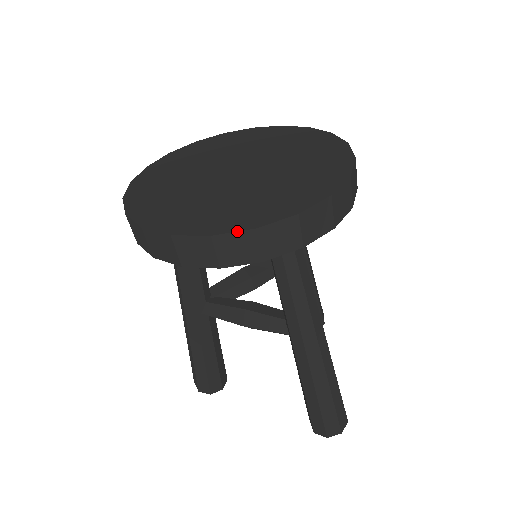
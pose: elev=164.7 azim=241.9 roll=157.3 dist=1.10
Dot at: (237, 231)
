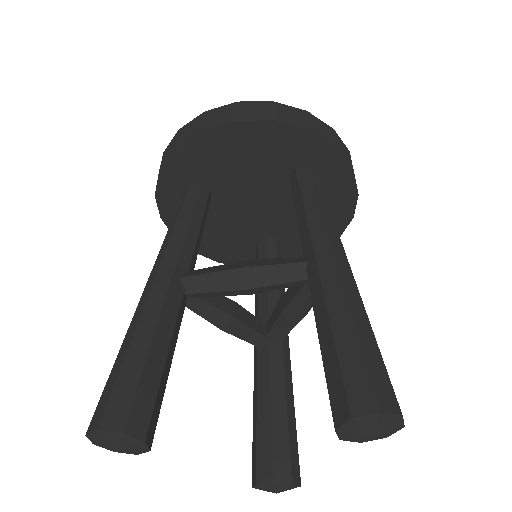
Dot at: (293, 107)
